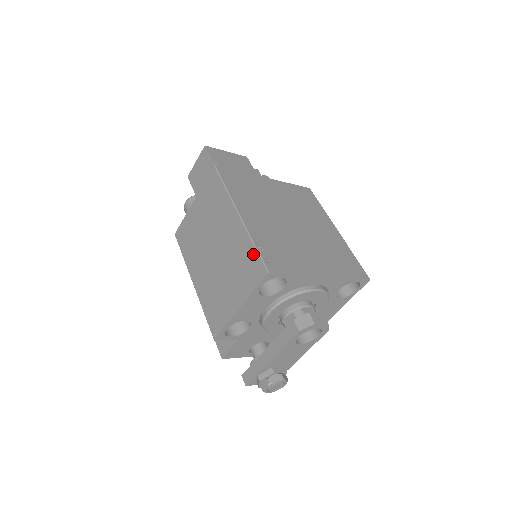
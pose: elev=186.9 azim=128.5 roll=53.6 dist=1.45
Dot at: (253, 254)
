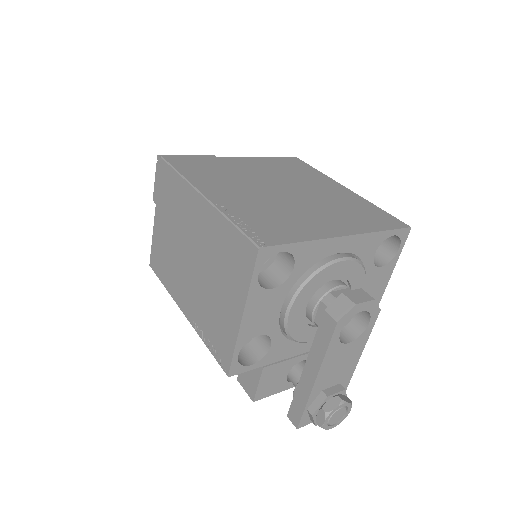
Dot at: (233, 235)
